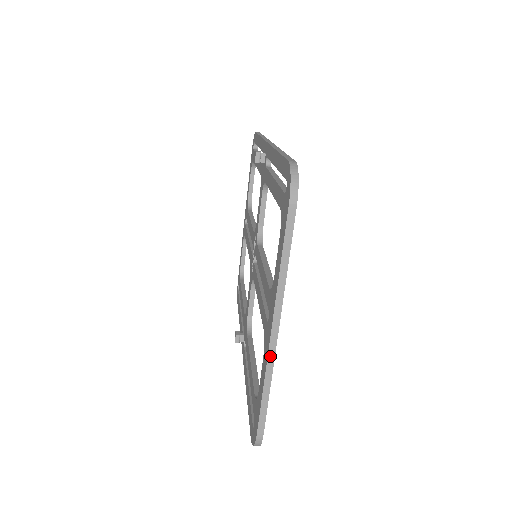
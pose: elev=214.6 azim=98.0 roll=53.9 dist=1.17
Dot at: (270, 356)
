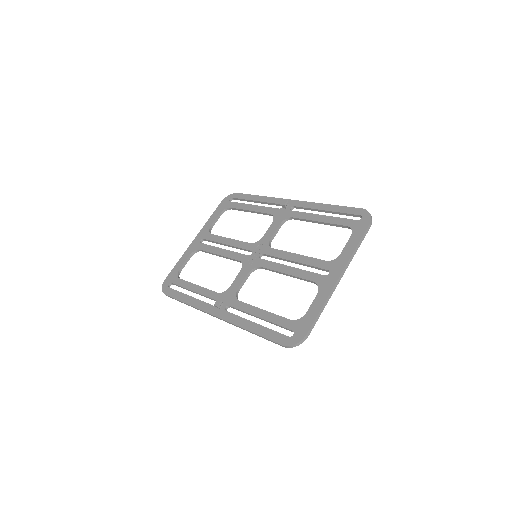
Dot at: (333, 290)
